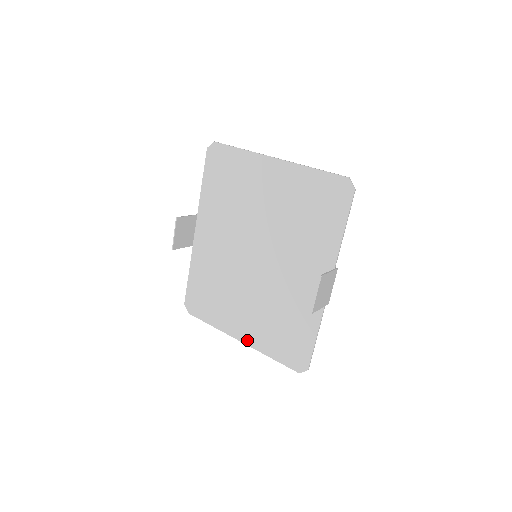
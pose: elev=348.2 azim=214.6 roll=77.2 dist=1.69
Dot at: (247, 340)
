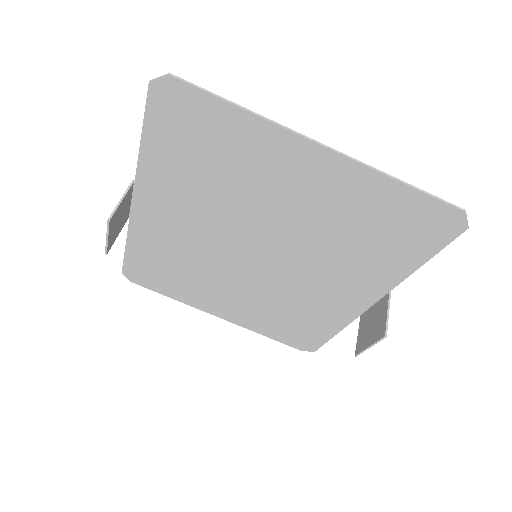
Dot at: (231, 319)
